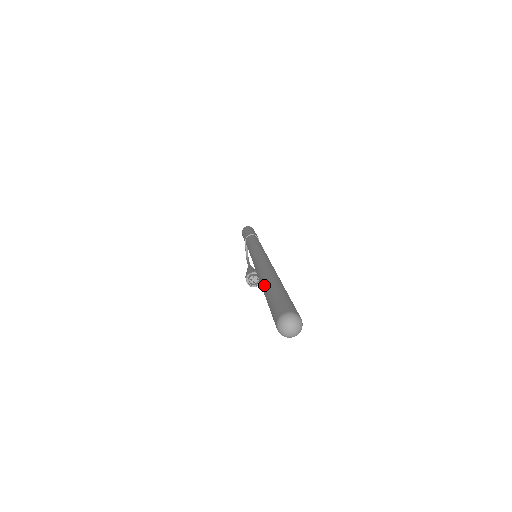
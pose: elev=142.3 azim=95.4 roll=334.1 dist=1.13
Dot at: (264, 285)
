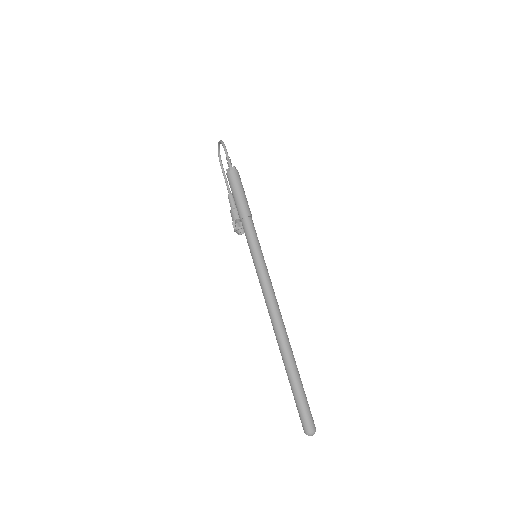
Dot at: (288, 373)
